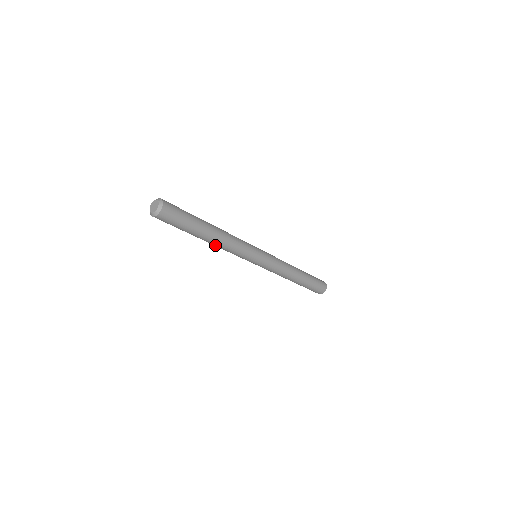
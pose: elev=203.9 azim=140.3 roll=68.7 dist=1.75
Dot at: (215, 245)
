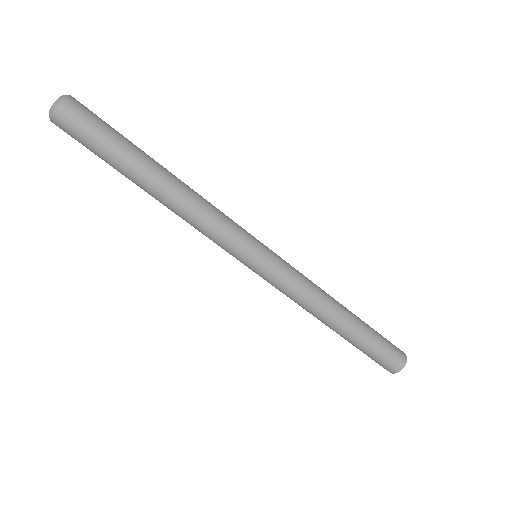
Dot at: (174, 202)
